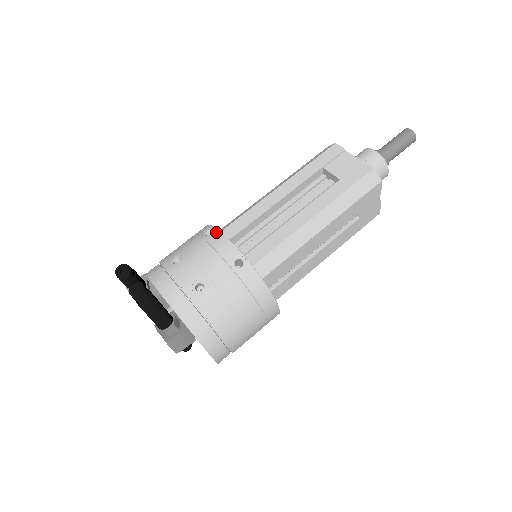
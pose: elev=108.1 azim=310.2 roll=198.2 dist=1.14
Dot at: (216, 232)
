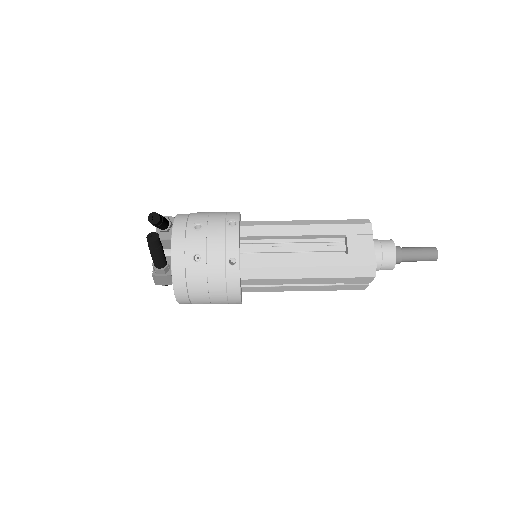
Dot at: (236, 228)
